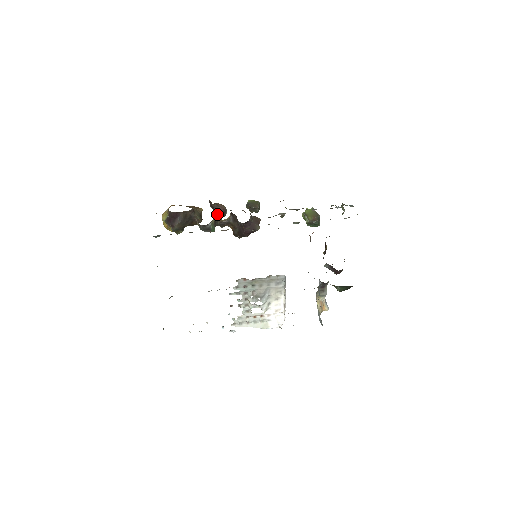
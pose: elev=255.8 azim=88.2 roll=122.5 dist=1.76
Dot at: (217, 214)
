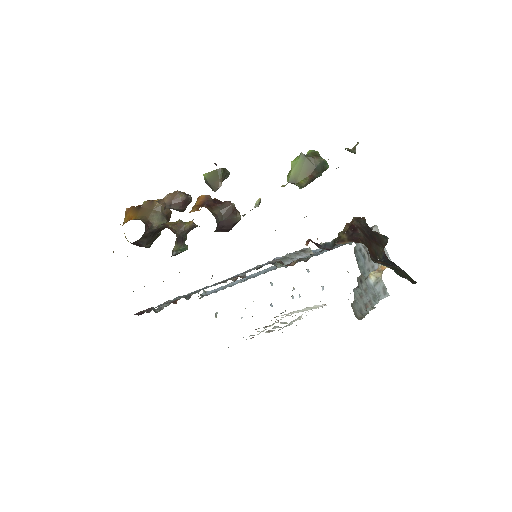
Dot at: (179, 211)
